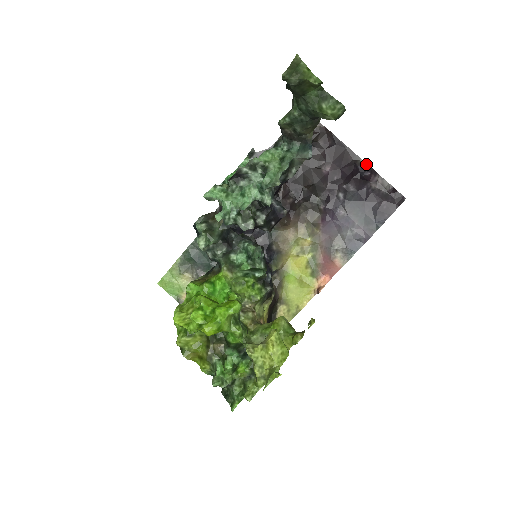
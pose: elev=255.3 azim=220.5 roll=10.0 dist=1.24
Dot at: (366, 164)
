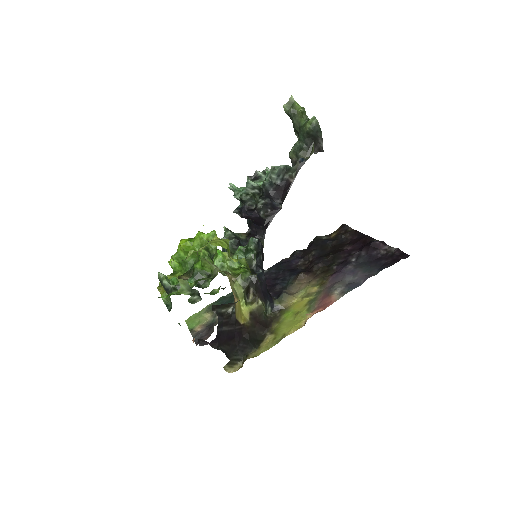
Dot at: occluded
